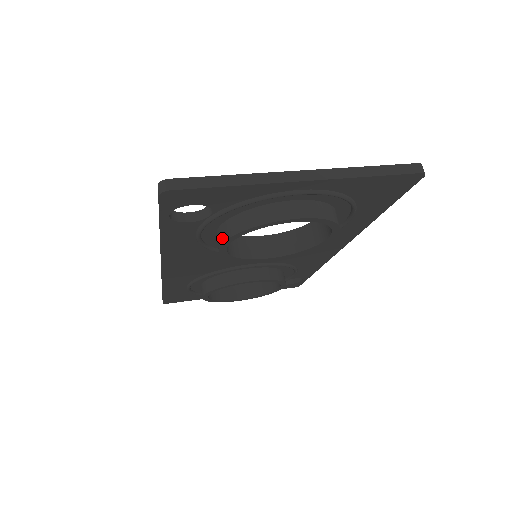
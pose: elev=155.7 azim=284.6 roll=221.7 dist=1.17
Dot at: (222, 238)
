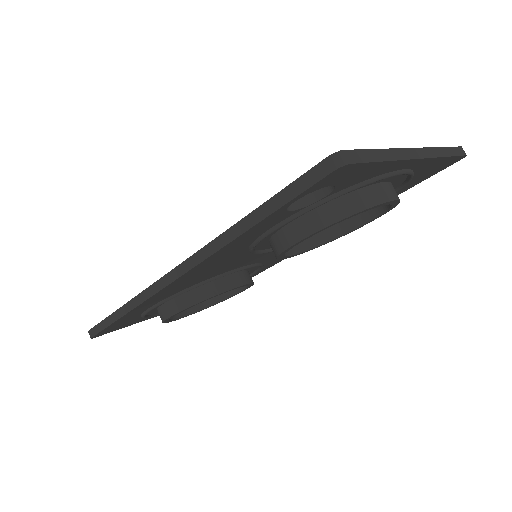
Dot at: (309, 229)
